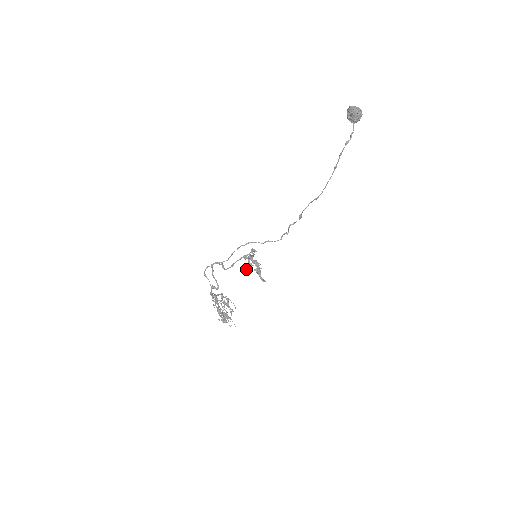
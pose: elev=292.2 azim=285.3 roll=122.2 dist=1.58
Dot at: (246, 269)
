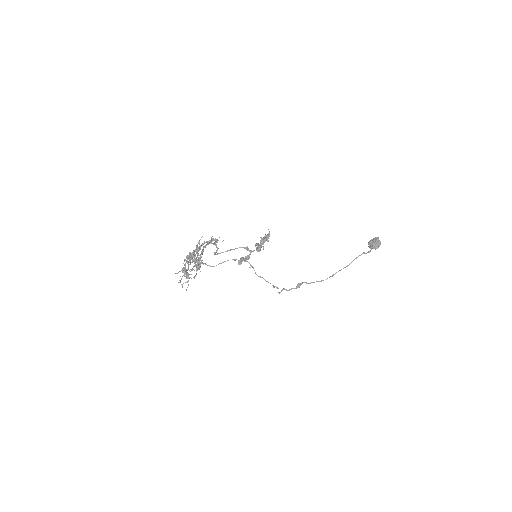
Dot at: occluded
